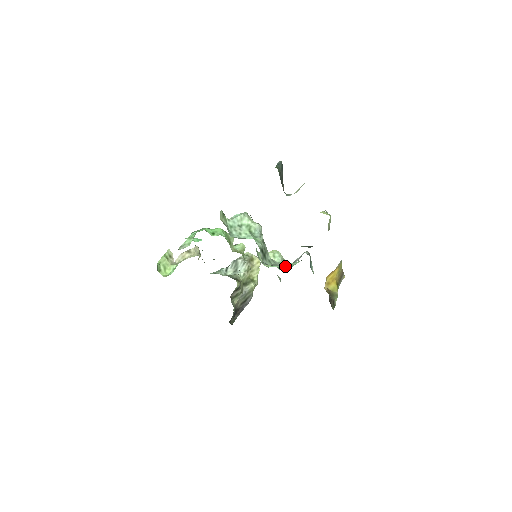
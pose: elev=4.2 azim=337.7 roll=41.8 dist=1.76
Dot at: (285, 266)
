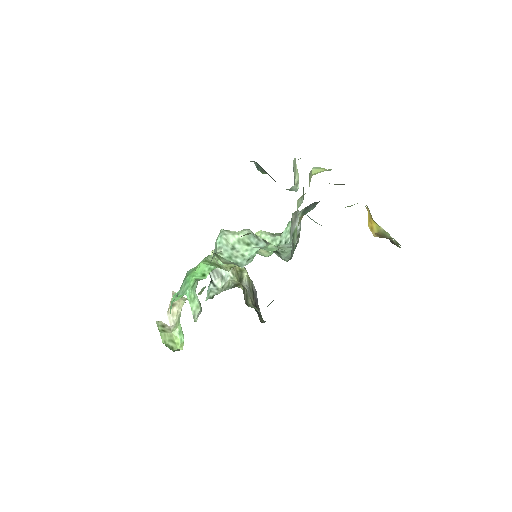
Dot at: (296, 242)
